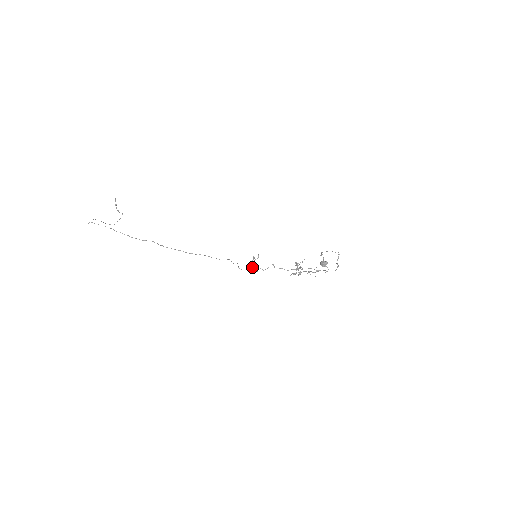
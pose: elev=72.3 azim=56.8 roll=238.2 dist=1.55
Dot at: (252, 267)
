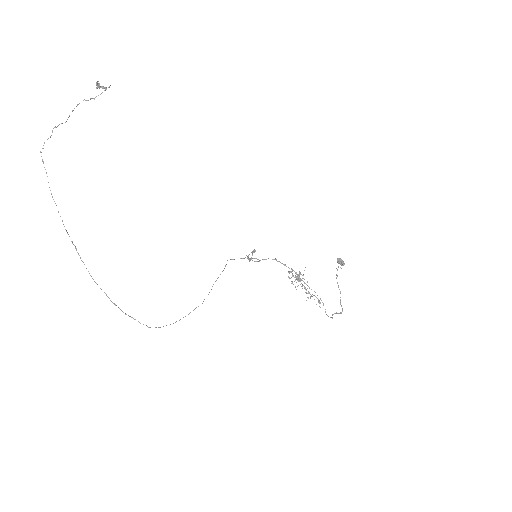
Dot at: (247, 257)
